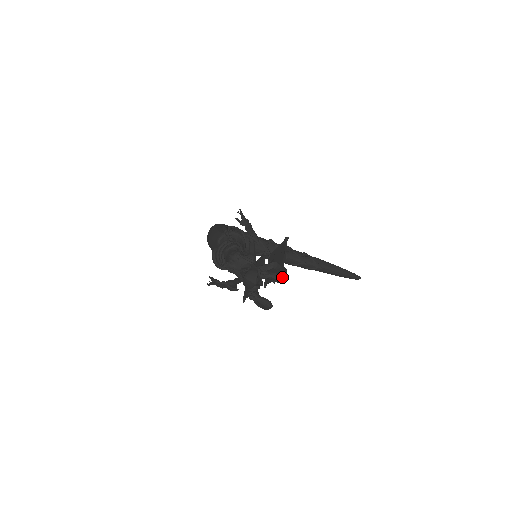
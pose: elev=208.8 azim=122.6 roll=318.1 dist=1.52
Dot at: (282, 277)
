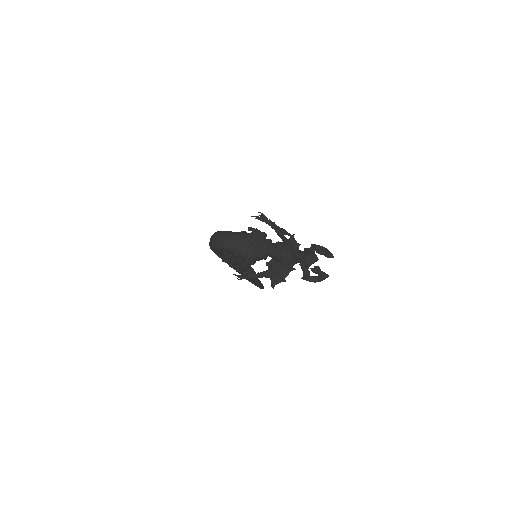
Dot at: occluded
